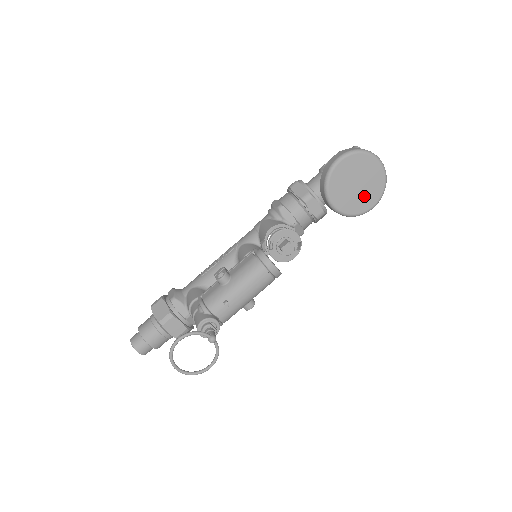
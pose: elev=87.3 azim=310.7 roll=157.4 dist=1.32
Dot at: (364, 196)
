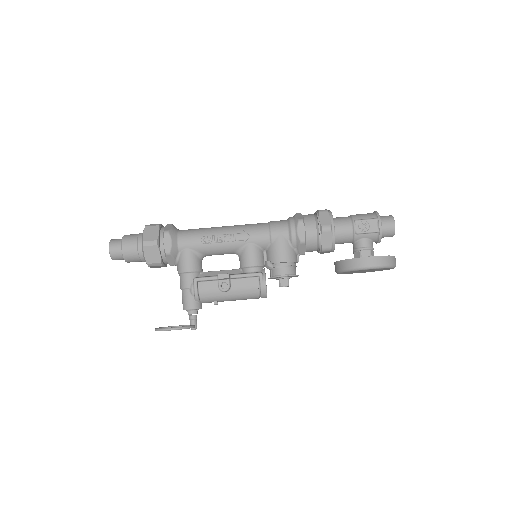
Dot at: occluded
